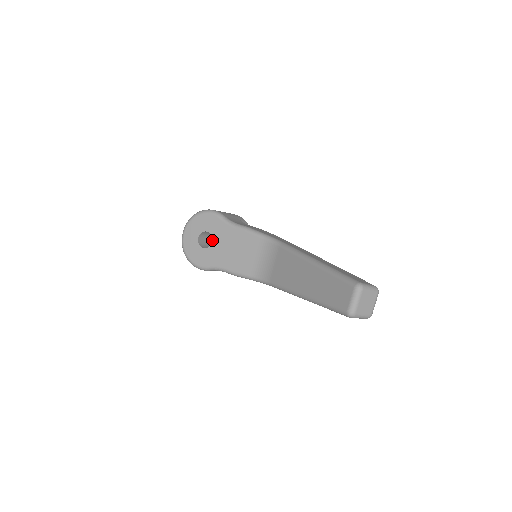
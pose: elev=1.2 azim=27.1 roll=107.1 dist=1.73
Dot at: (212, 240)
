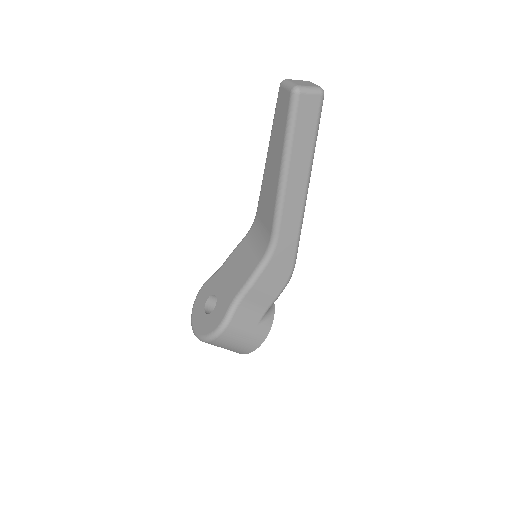
Dot at: (215, 295)
